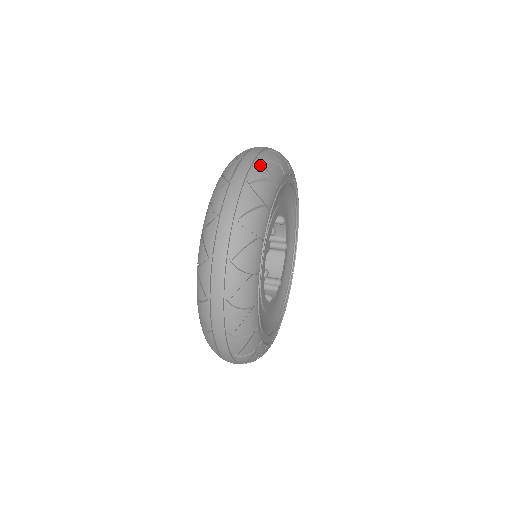
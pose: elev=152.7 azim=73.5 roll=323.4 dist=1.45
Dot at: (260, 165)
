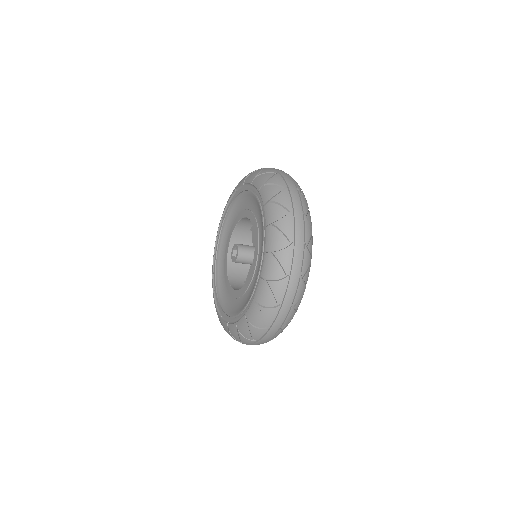
Dot at: occluded
